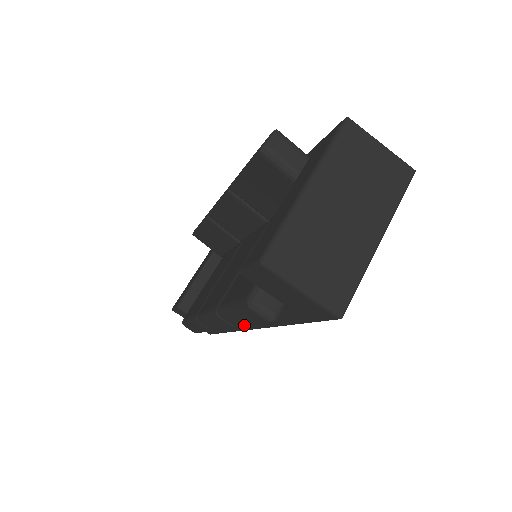
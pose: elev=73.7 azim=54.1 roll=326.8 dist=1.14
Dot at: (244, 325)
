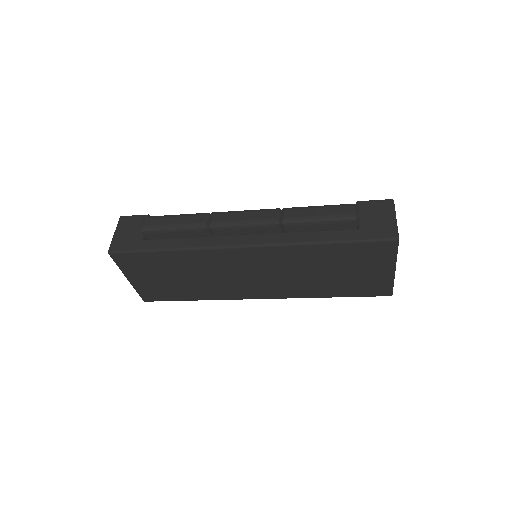
Dot at: (304, 218)
